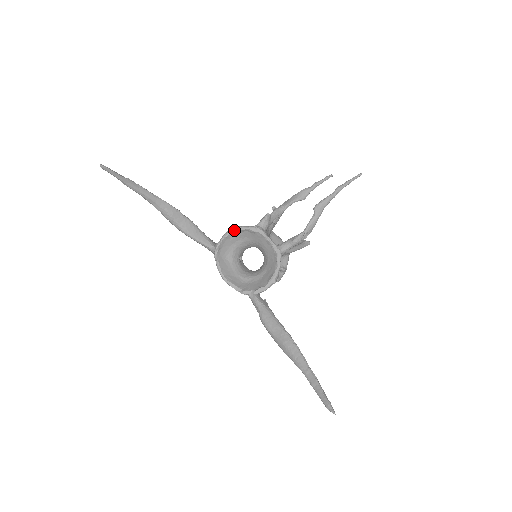
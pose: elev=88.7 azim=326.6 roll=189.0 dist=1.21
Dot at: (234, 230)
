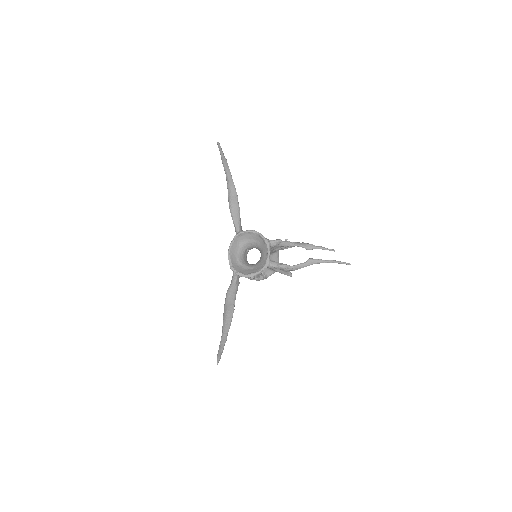
Dot at: (256, 232)
